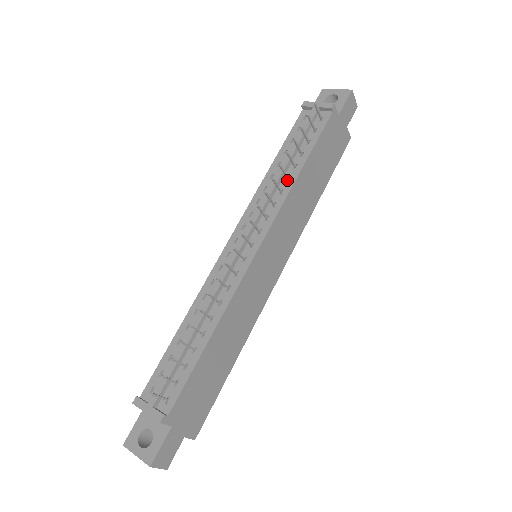
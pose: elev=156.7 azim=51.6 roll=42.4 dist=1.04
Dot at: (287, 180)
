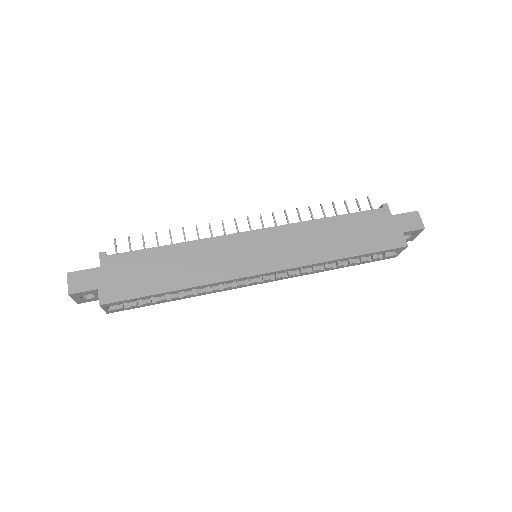
Dot at: occluded
